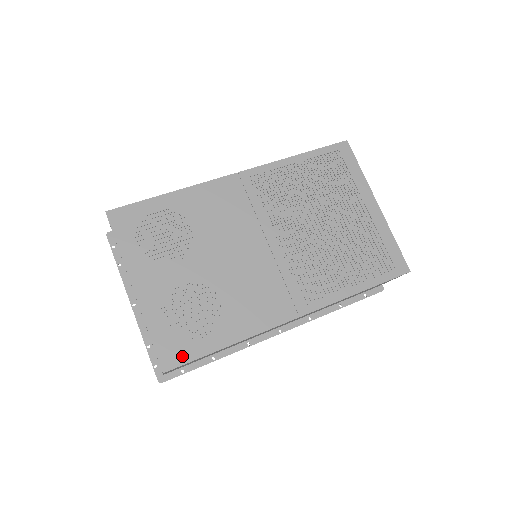
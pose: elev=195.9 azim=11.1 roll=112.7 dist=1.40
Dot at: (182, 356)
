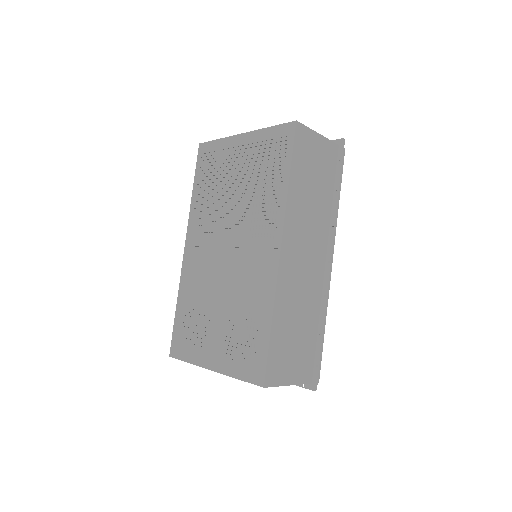
Dot at: (261, 365)
